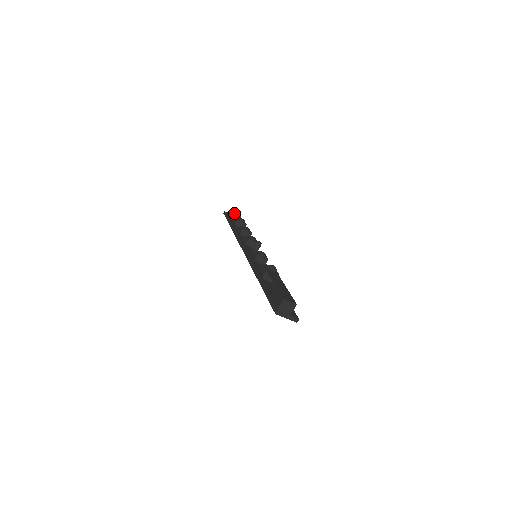
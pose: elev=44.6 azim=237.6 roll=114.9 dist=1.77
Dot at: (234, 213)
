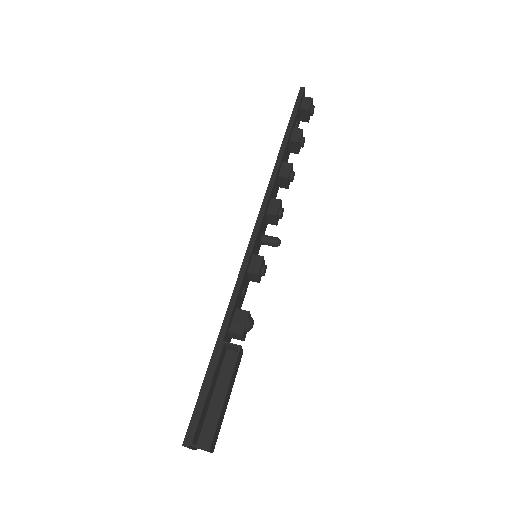
Dot at: (308, 112)
